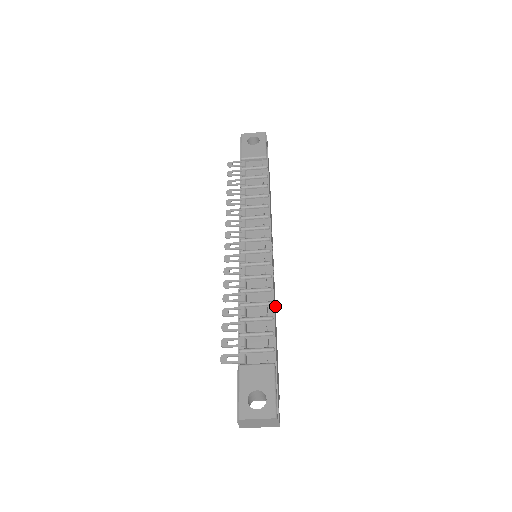
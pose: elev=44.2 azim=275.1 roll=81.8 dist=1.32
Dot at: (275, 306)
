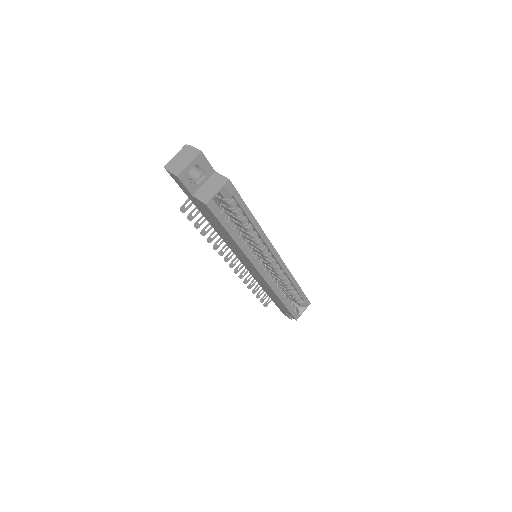
Dot at: (262, 232)
